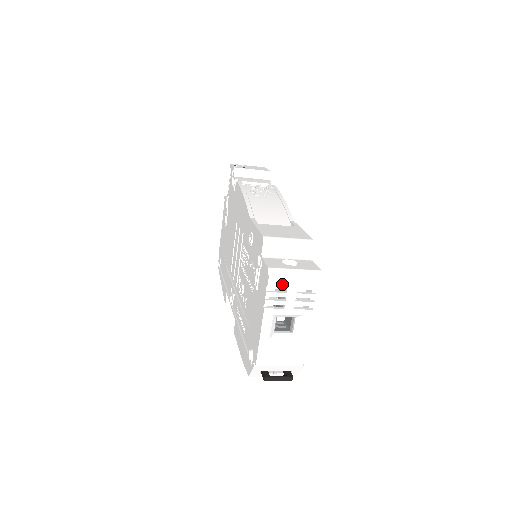
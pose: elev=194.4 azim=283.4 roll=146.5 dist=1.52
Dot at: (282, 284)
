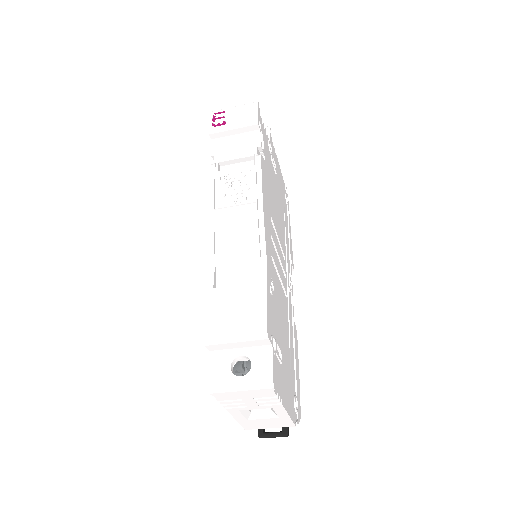
Dot at: (232, 397)
